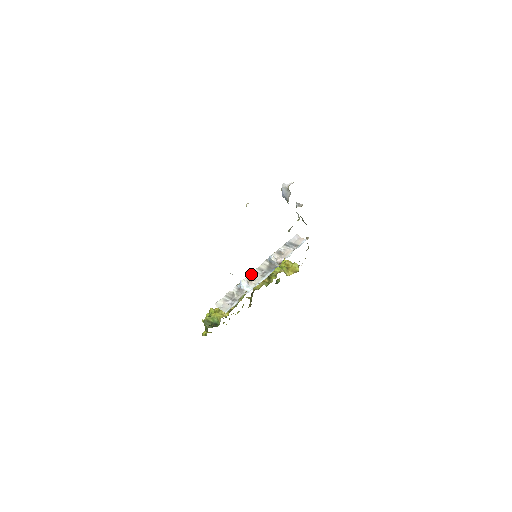
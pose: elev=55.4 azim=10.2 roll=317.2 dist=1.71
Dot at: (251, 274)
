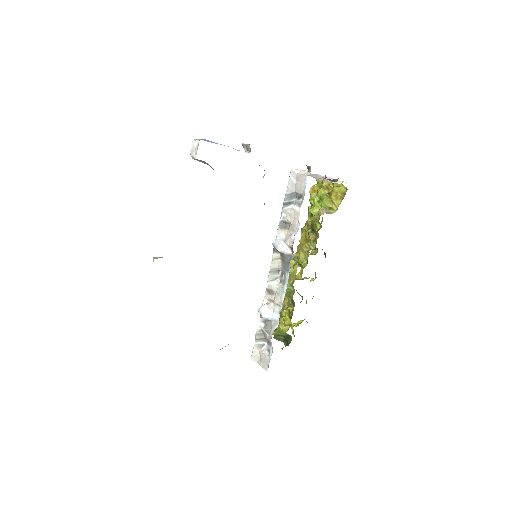
Dot at: (267, 288)
